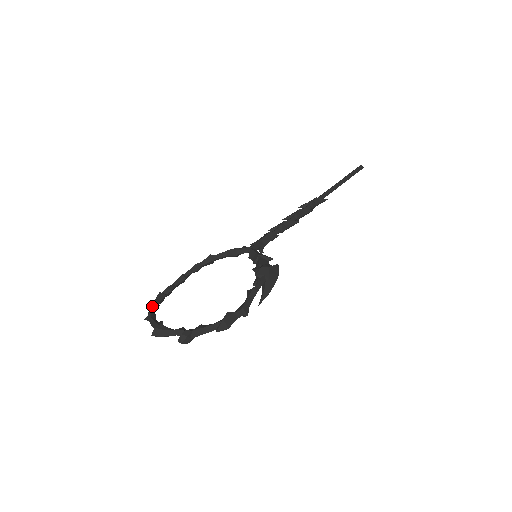
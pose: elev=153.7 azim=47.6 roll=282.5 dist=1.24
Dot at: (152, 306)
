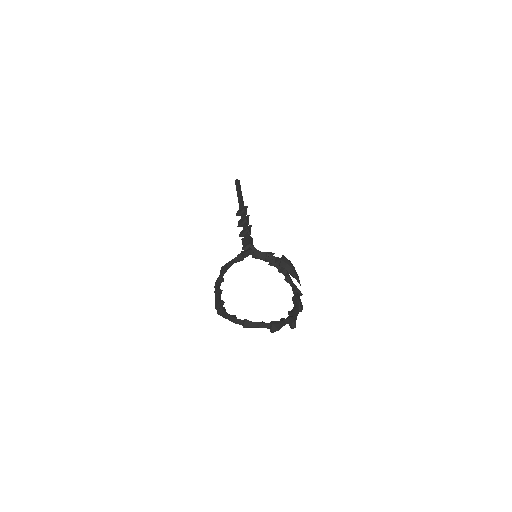
Dot at: (233, 317)
